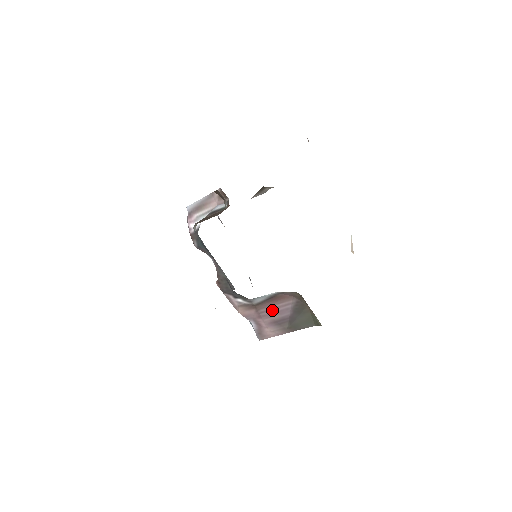
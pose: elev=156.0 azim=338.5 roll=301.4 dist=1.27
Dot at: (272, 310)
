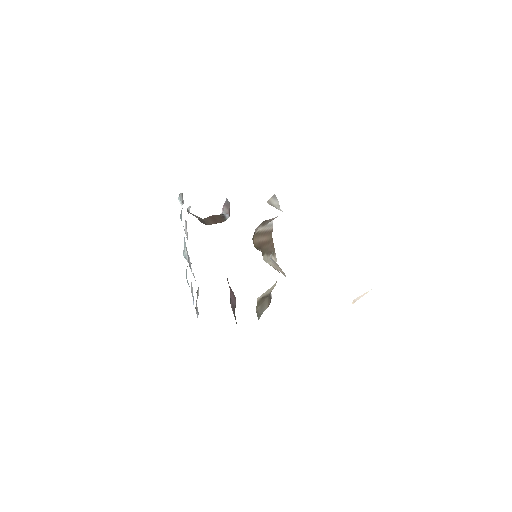
Dot at: (232, 296)
